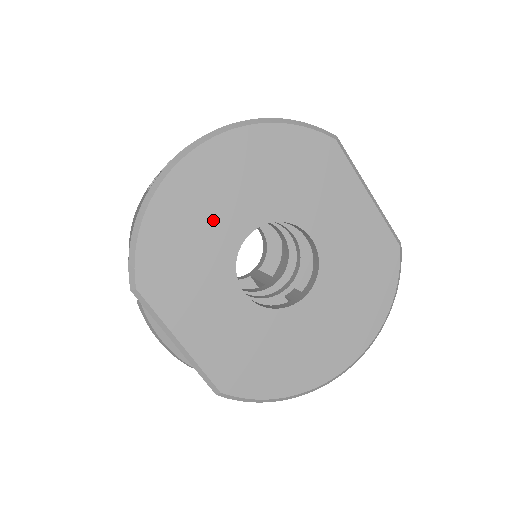
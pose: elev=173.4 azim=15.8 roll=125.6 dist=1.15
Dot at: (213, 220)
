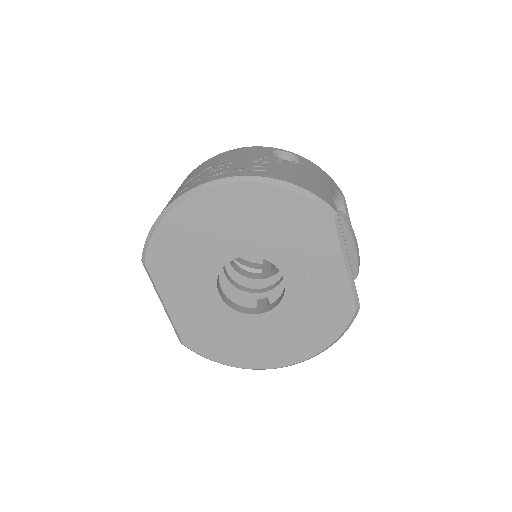
Dot at: (212, 239)
